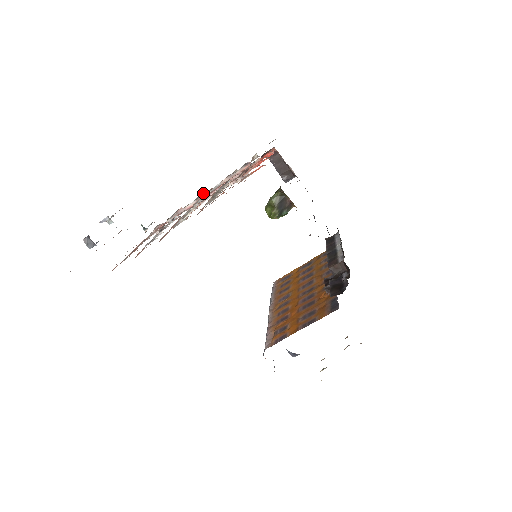
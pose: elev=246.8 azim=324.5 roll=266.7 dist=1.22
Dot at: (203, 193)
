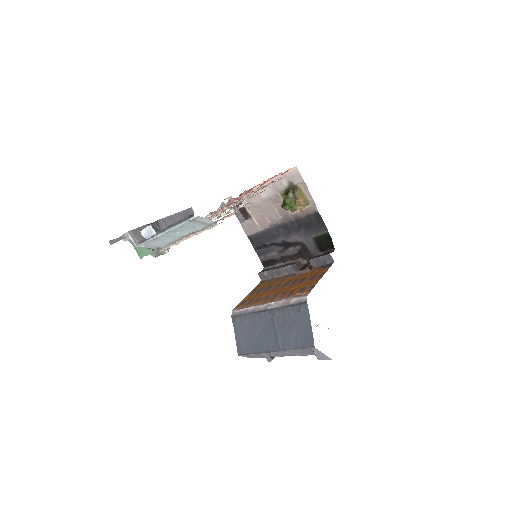
Dot at: (206, 217)
